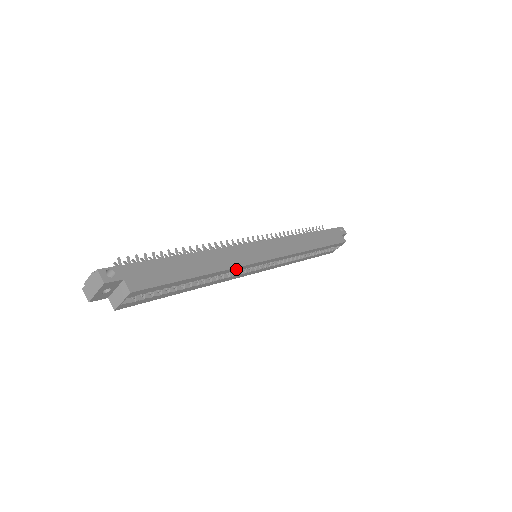
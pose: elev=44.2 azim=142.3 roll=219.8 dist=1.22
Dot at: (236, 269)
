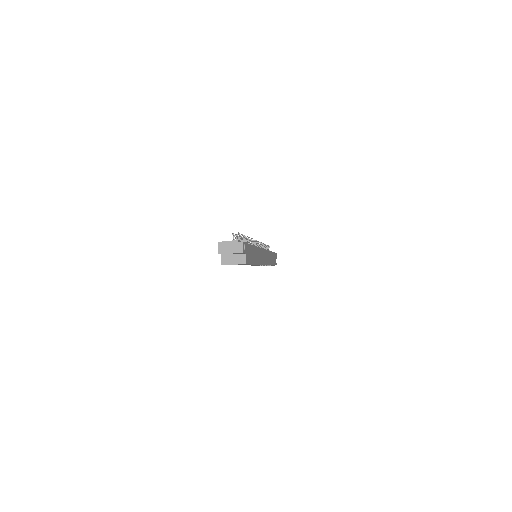
Dot at: occluded
